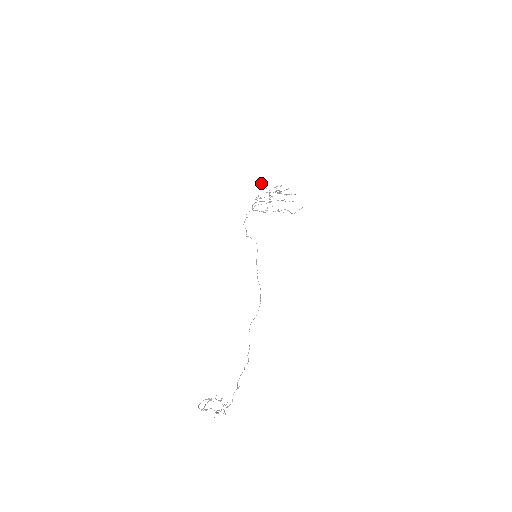
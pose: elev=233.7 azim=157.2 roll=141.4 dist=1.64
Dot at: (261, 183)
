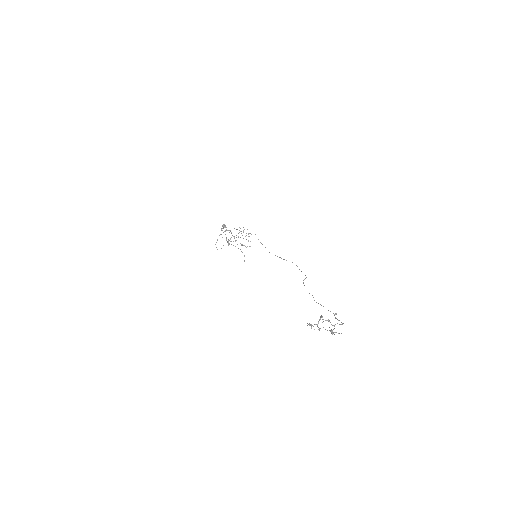
Dot at: (223, 225)
